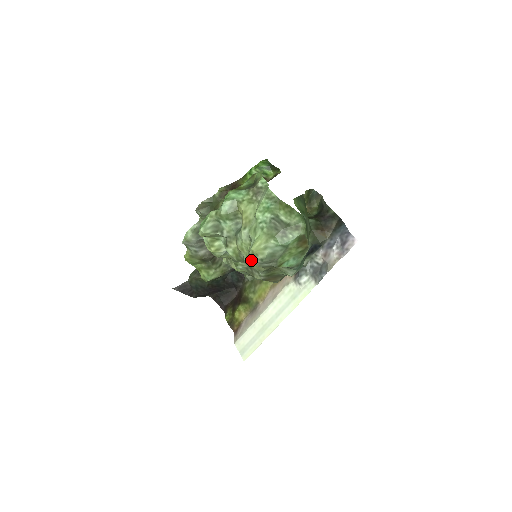
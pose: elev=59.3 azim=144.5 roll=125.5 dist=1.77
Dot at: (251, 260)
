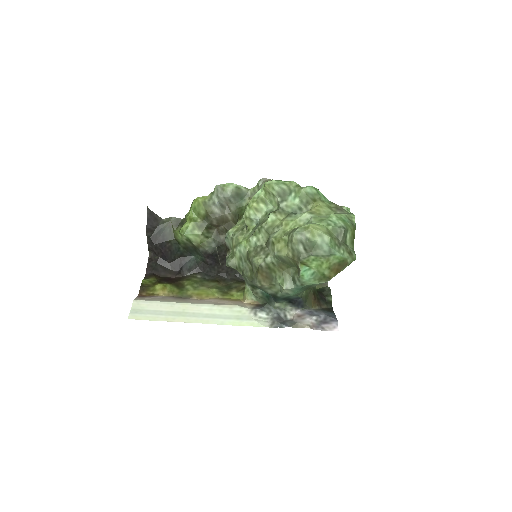
Dot at: (298, 231)
